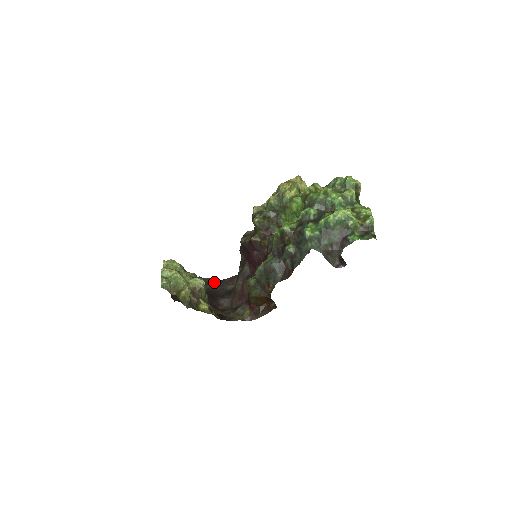
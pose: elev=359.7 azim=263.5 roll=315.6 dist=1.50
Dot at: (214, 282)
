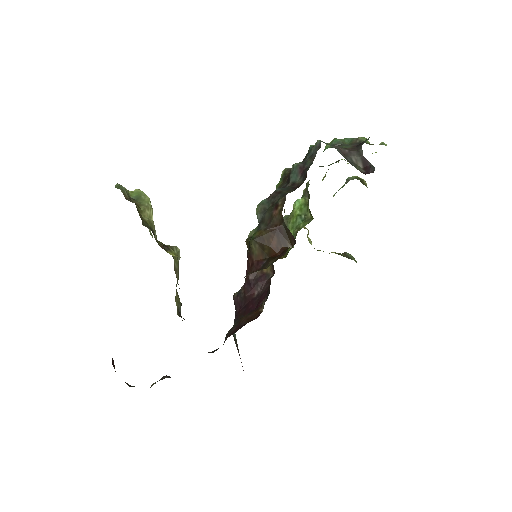
Dot at: occluded
